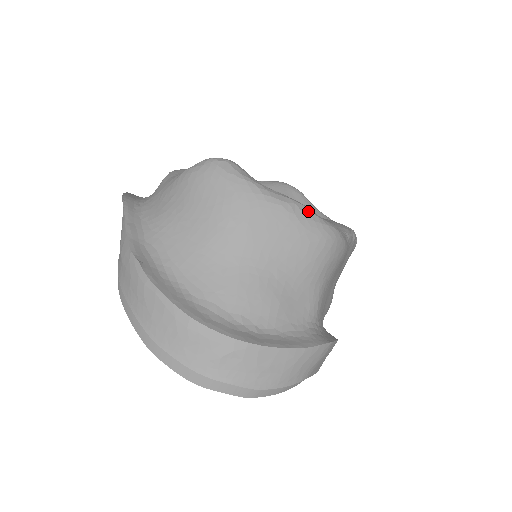
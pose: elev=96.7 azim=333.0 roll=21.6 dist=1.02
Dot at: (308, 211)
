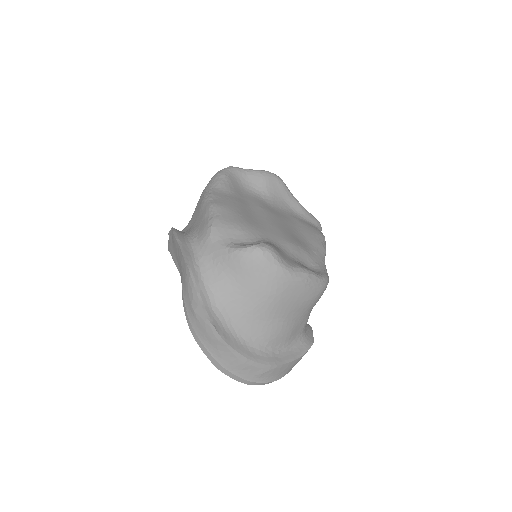
Dot at: (315, 278)
